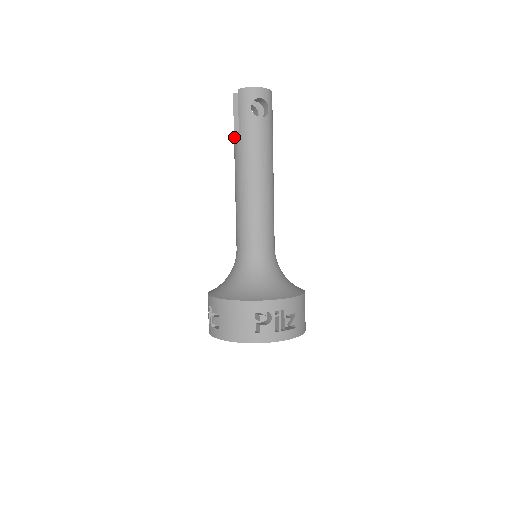
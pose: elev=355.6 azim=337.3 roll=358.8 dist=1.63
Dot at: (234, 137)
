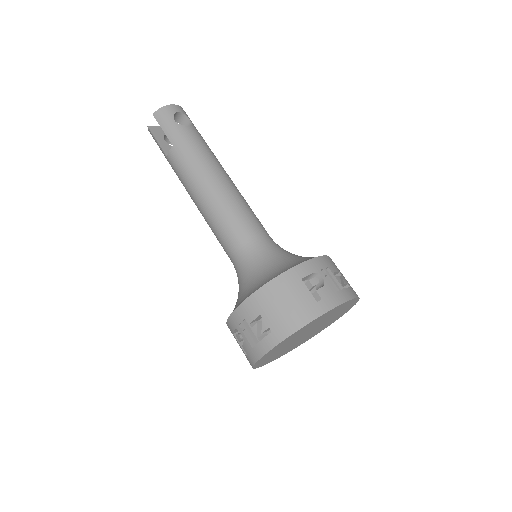
Dot at: (169, 157)
